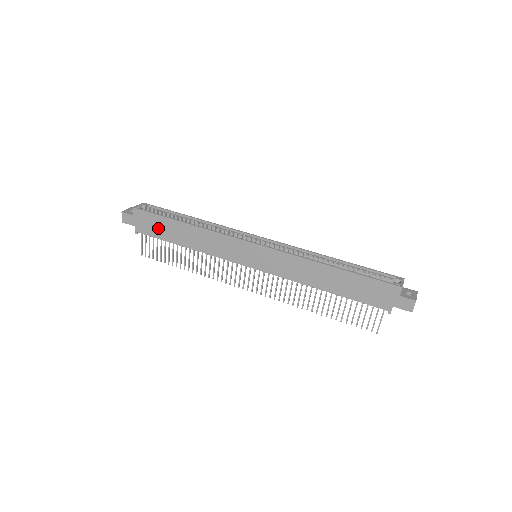
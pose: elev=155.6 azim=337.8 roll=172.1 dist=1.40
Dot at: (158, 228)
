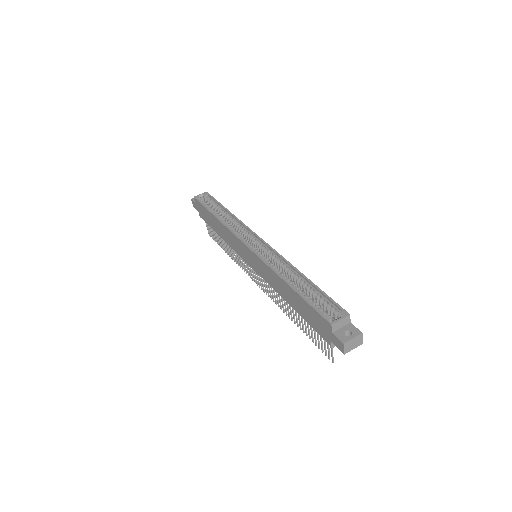
Dot at: (206, 217)
